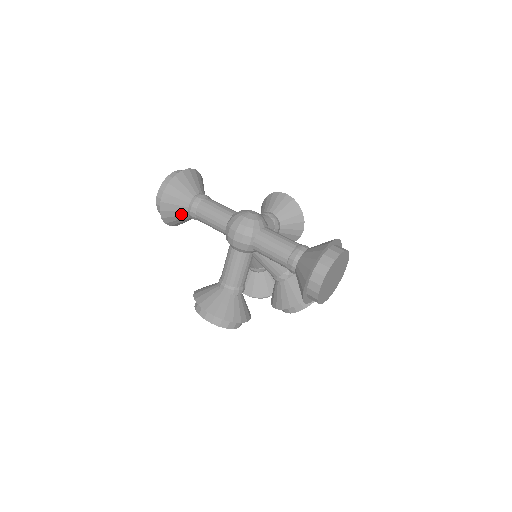
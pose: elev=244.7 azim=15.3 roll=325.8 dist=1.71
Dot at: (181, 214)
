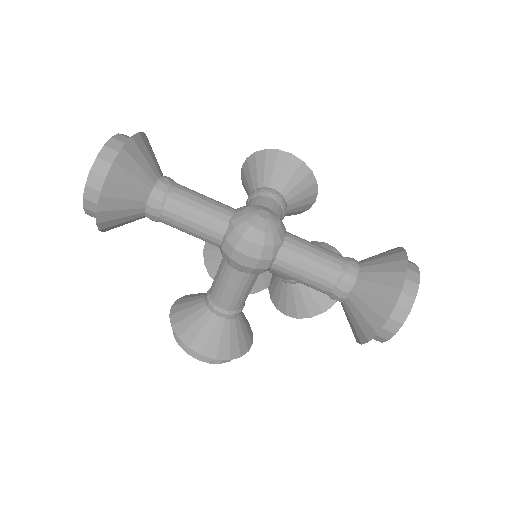
Dot at: (132, 218)
